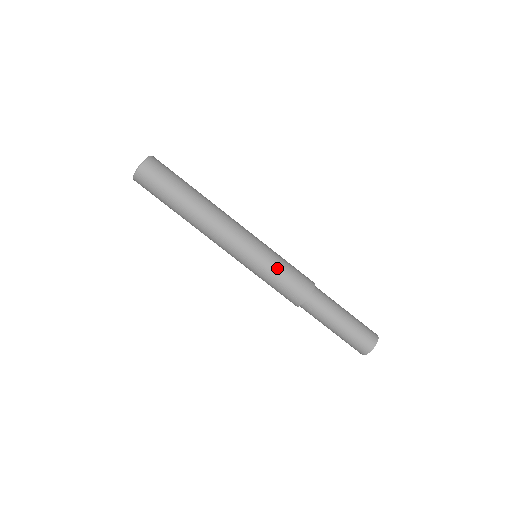
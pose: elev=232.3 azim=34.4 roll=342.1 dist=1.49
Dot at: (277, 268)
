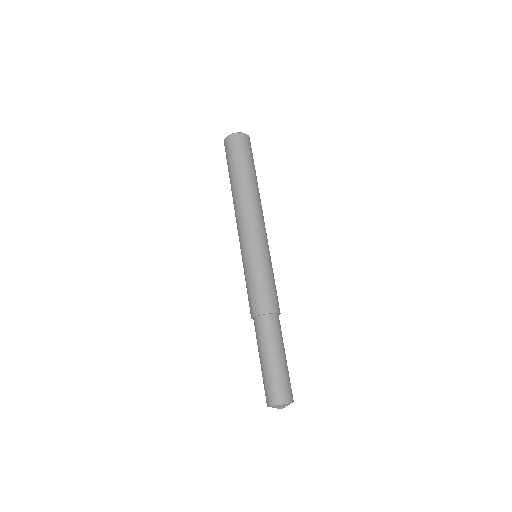
Dot at: (268, 272)
